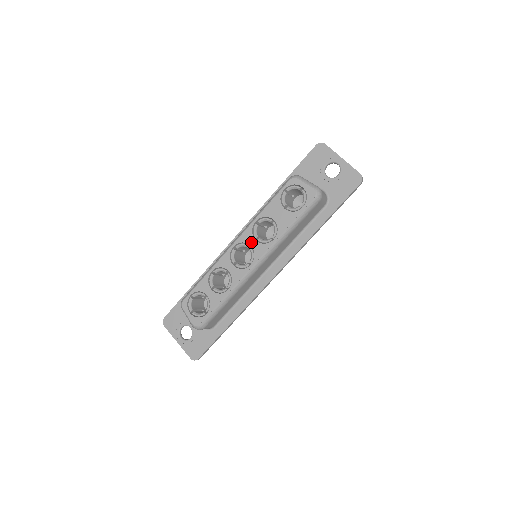
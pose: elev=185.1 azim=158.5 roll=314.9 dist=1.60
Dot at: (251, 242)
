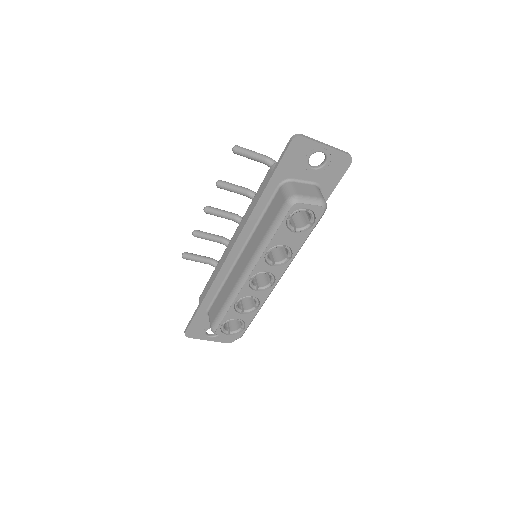
Dot at: (267, 269)
